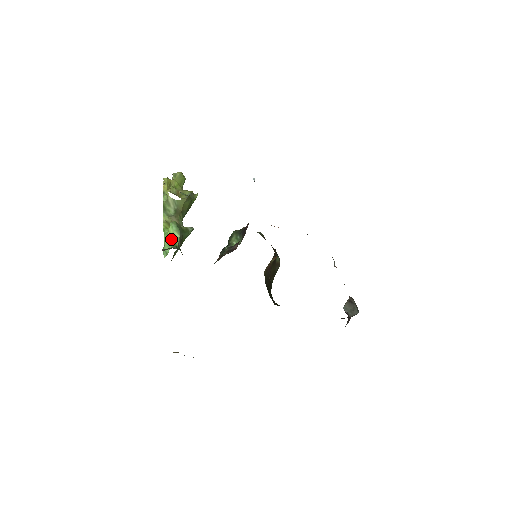
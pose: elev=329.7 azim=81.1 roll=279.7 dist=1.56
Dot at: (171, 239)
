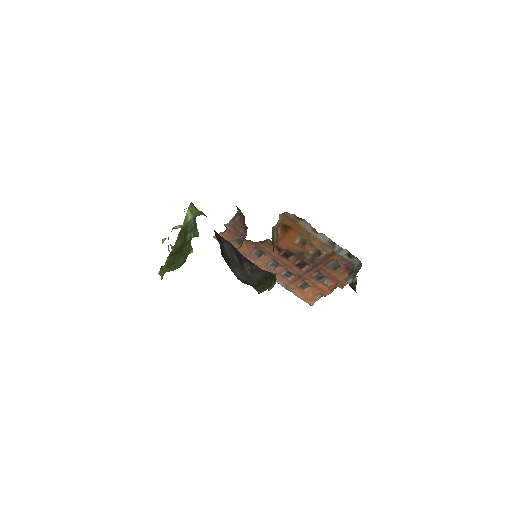
Dot at: occluded
